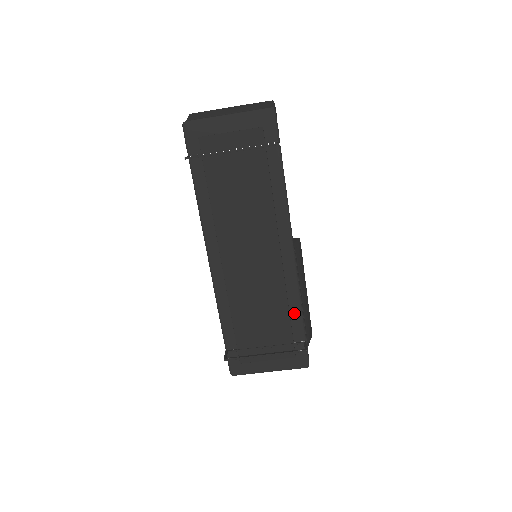
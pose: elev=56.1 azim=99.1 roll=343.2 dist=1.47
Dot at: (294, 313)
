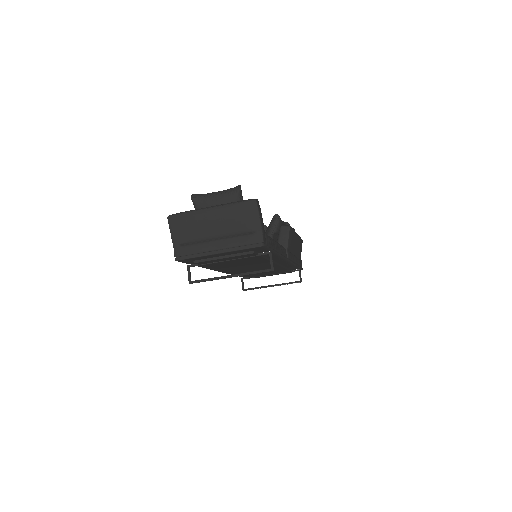
Dot at: (290, 267)
